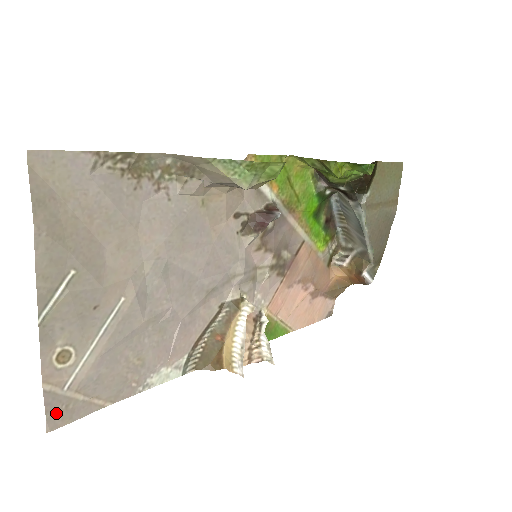
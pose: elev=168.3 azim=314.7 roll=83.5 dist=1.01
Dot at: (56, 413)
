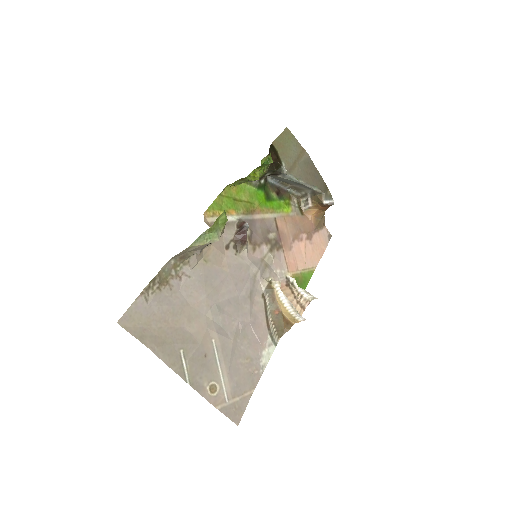
Dot at: (233, 415)
